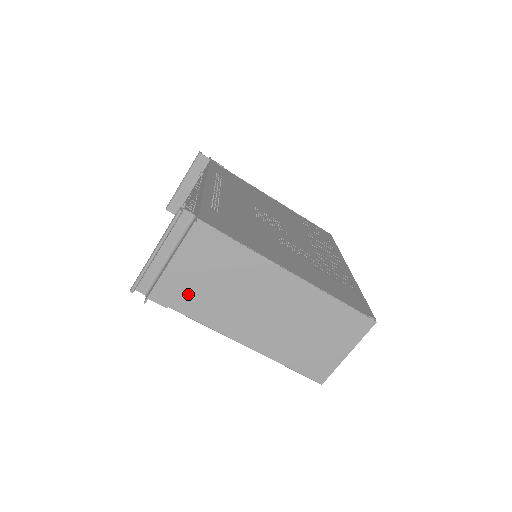
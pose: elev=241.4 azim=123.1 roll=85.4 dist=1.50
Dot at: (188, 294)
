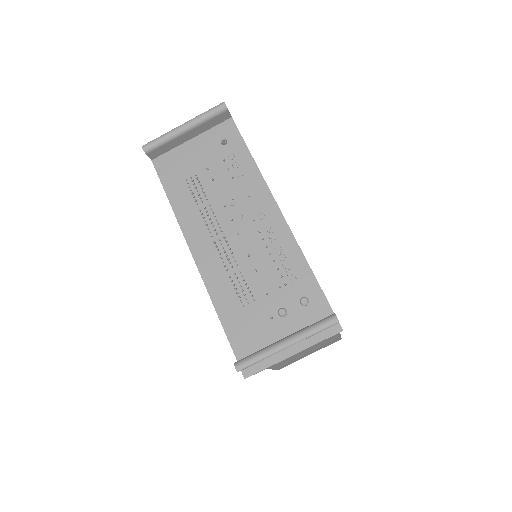
Dot at: occluded
